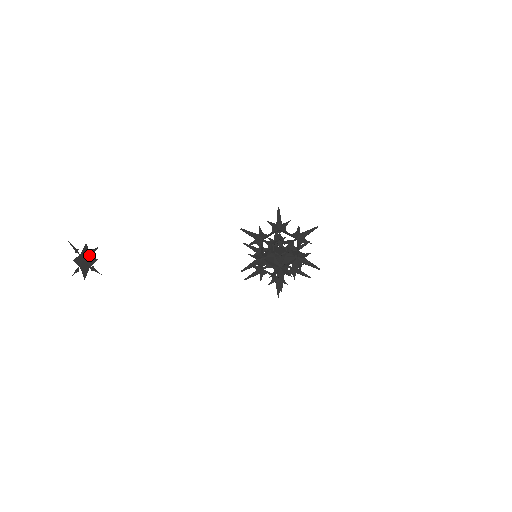
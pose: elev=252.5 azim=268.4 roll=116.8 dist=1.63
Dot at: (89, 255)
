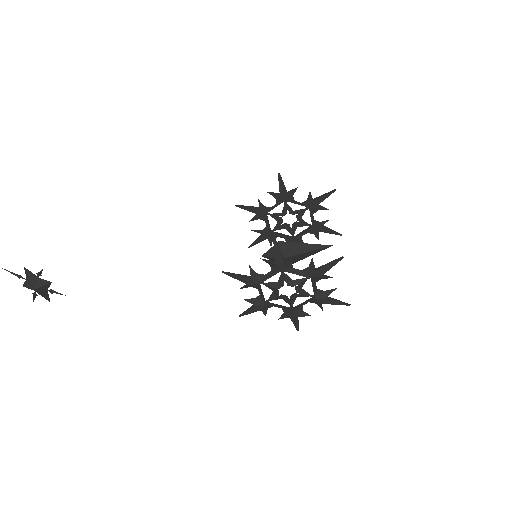
Dot at: (37, 280)
